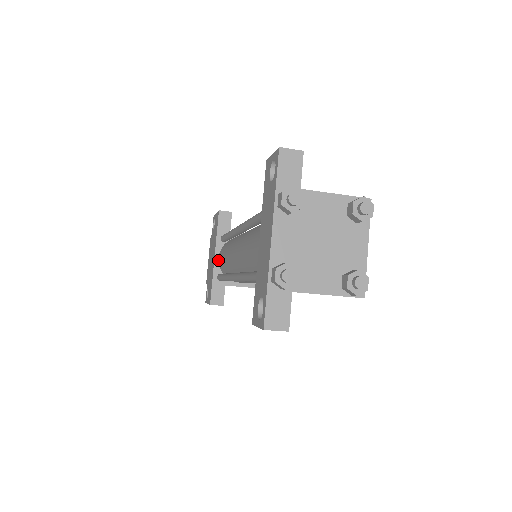
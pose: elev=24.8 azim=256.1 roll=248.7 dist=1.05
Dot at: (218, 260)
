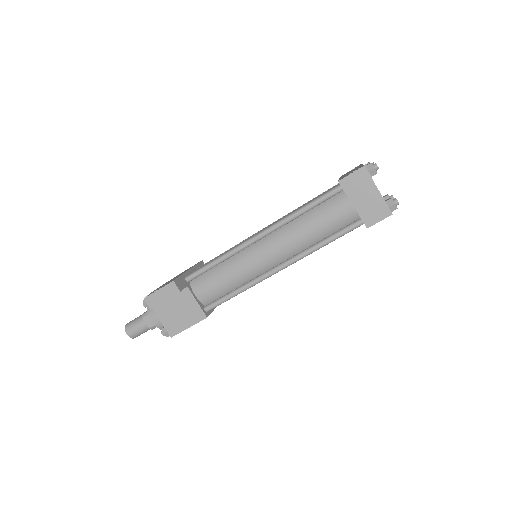
Dot at: (190, 273)
